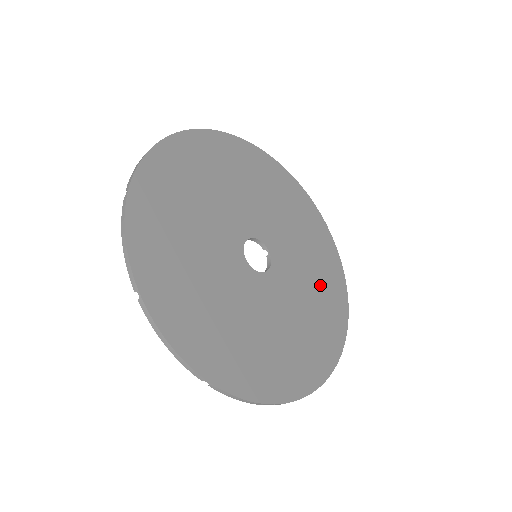
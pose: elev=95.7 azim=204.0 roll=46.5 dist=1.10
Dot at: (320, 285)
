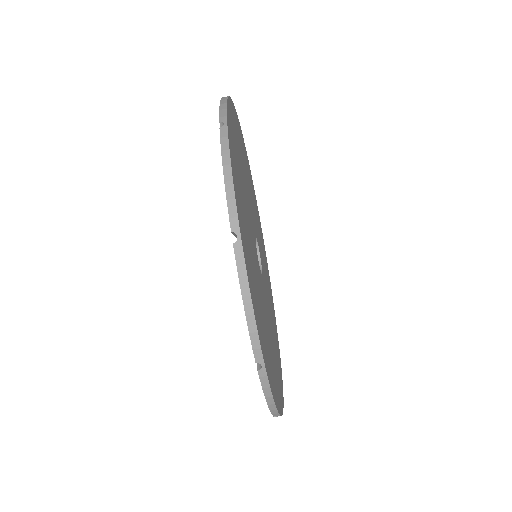
Dot at: (272, 310)
